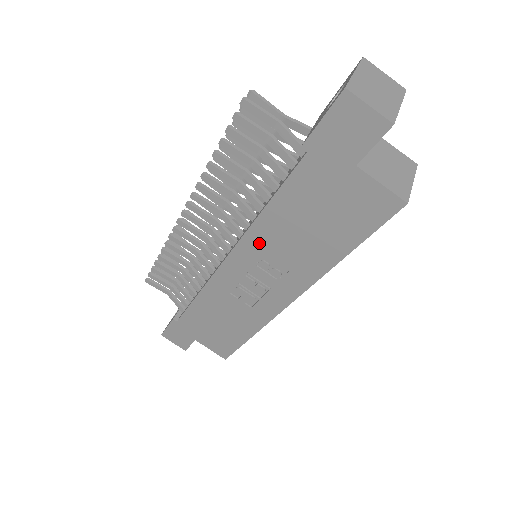
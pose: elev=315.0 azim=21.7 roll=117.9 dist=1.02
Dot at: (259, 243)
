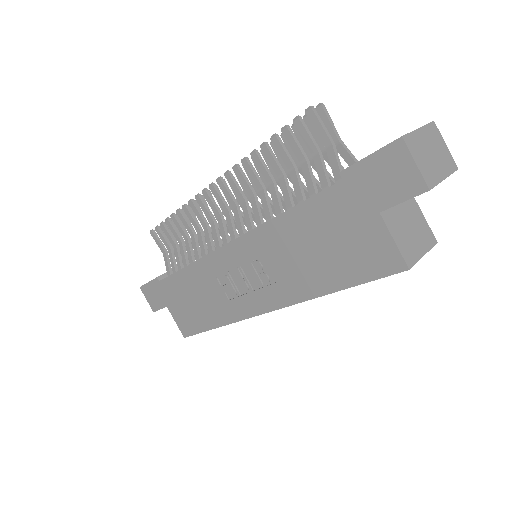
Dot at: (263, 243)
